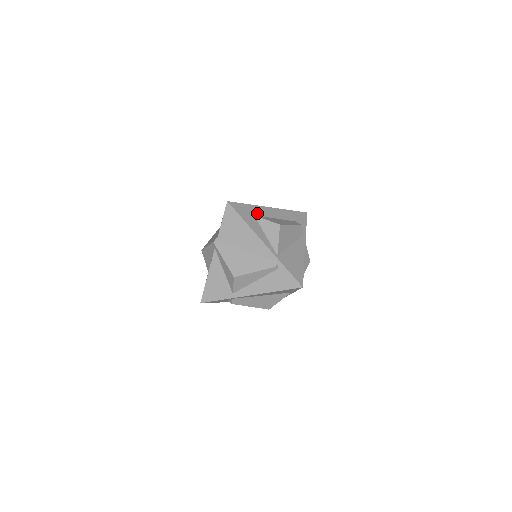
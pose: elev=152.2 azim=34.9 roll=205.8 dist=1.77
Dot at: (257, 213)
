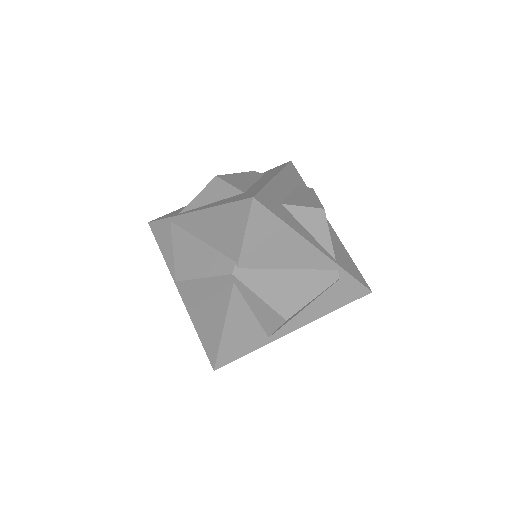
Dot at: (279, 197)
